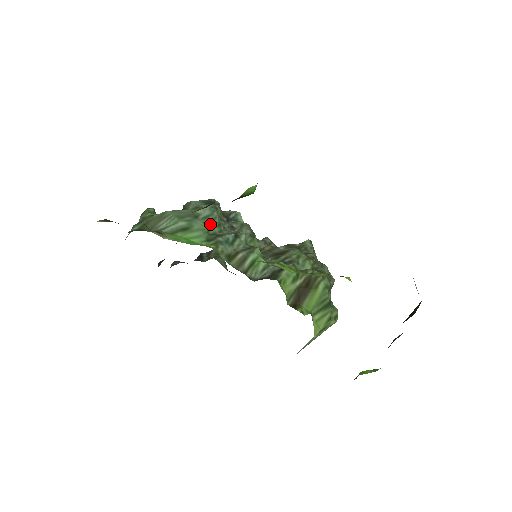
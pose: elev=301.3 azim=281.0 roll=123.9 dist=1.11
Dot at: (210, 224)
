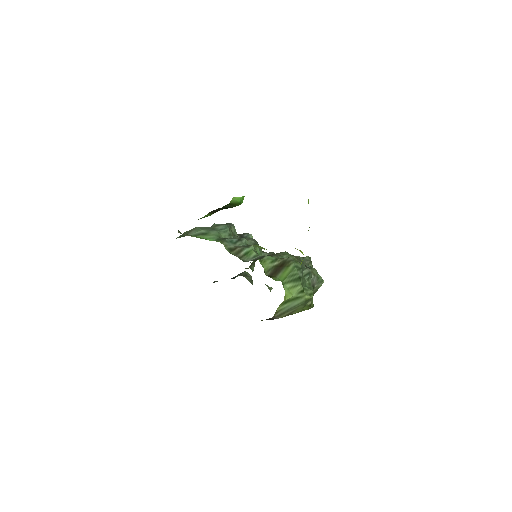
Dot at: (223, 233)
